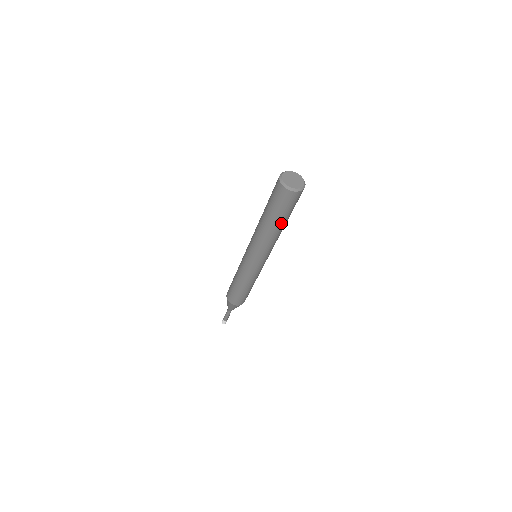
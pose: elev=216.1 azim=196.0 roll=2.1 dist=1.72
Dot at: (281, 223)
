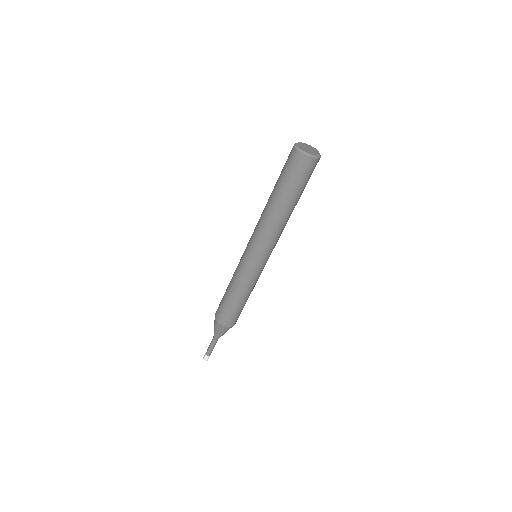
Dot at: (293, 202)
